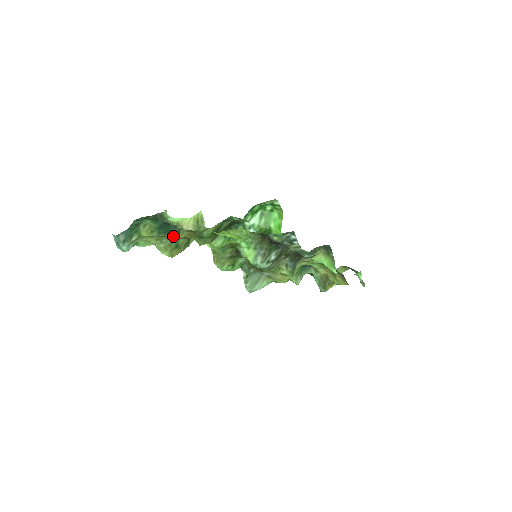
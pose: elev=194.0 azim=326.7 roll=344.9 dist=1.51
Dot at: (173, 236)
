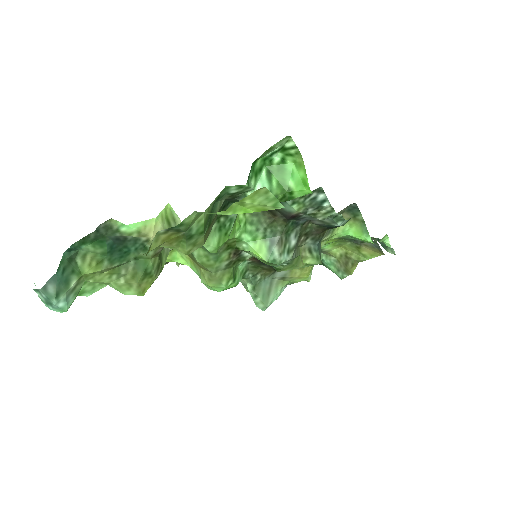
Dot at: (135, 260)
